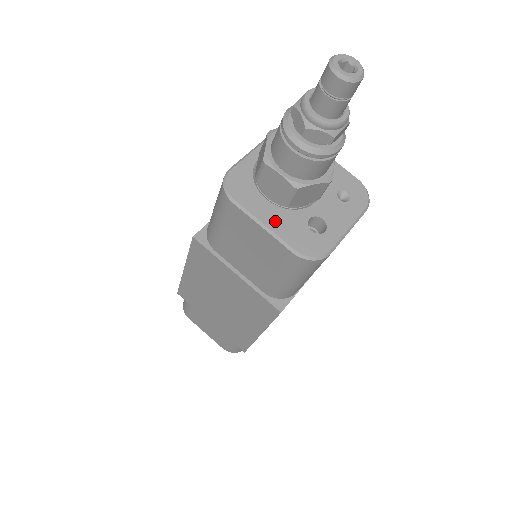
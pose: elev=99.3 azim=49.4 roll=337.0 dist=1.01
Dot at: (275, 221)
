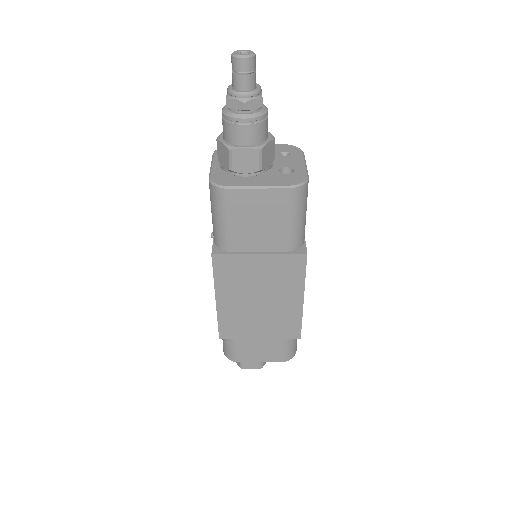
Dot at: (262, 182)
